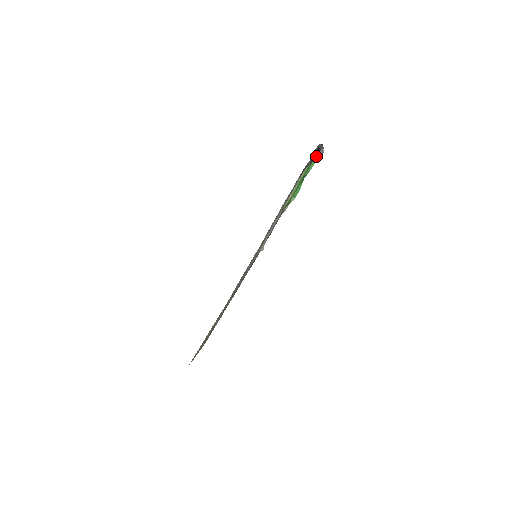
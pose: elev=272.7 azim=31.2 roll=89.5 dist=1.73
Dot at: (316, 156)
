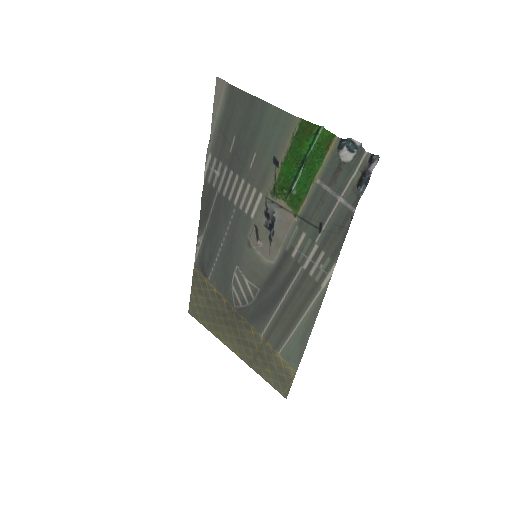
Dot at: (355, 159)
